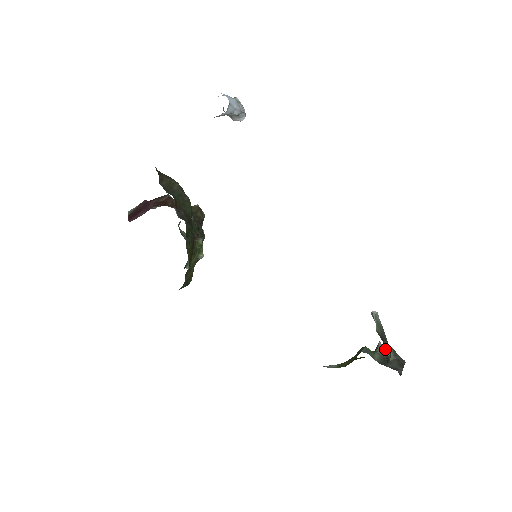
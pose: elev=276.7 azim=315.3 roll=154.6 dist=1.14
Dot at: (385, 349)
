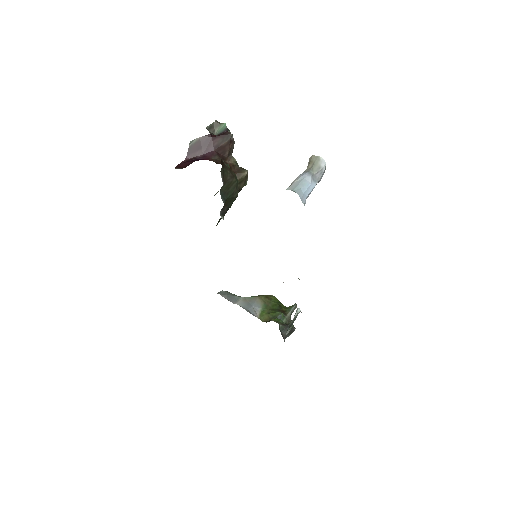
Dot at: (296, 306)
